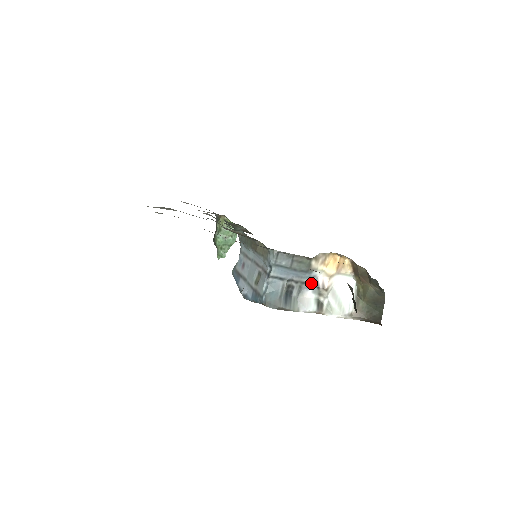
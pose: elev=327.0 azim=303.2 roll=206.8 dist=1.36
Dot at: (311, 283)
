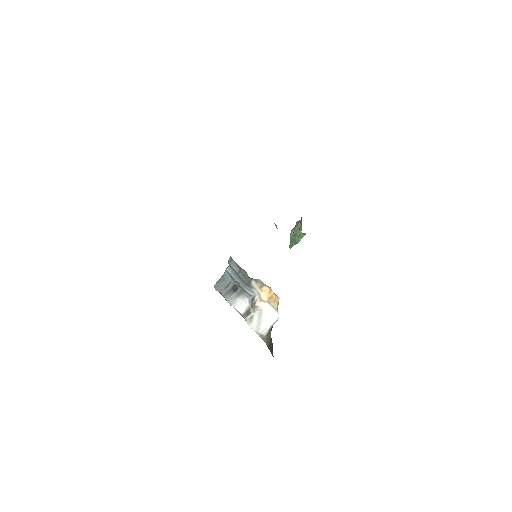
Dot at: (250, 295)
